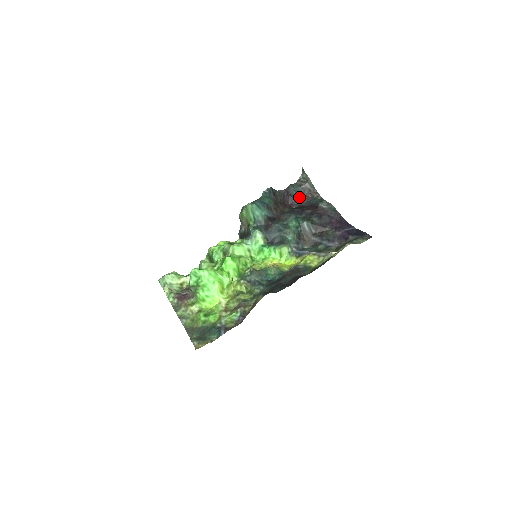
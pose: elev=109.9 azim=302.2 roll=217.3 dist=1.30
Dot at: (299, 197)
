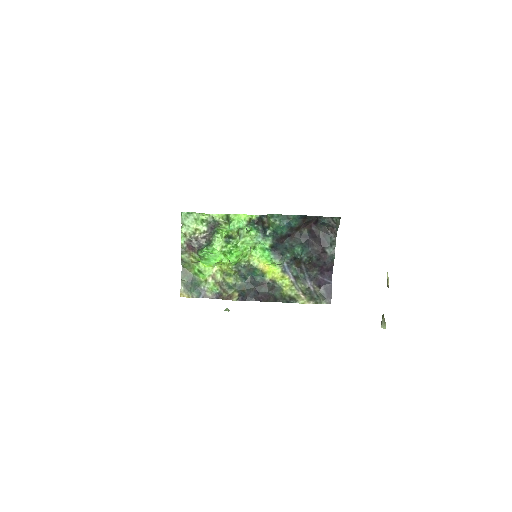
Dot at: (322, 225)
